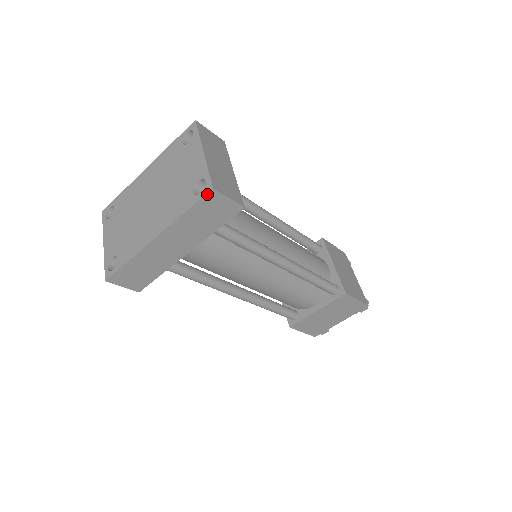
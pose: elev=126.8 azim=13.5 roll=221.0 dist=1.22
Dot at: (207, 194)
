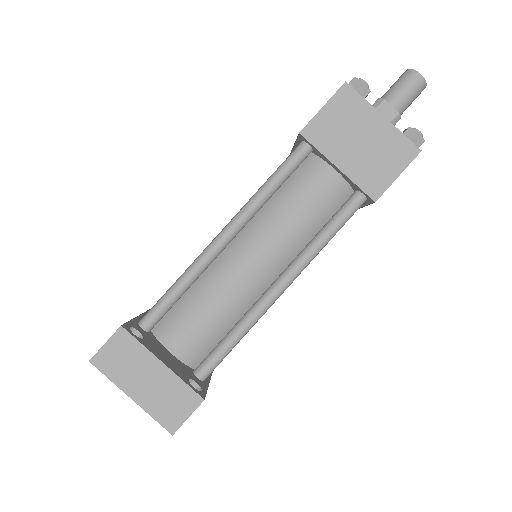
Dot at: (175, 431)
